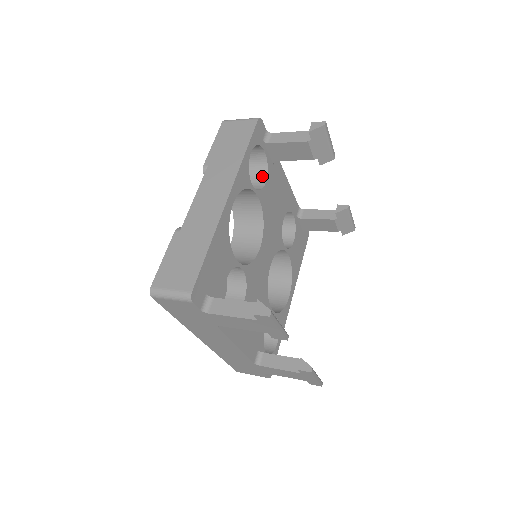
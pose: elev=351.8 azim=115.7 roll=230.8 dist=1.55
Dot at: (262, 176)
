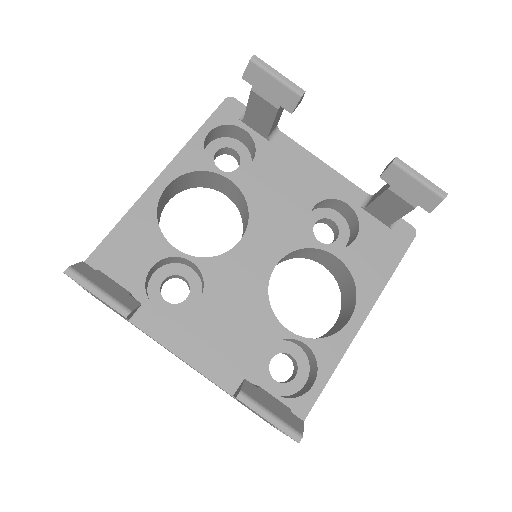
Dot at: occluded
